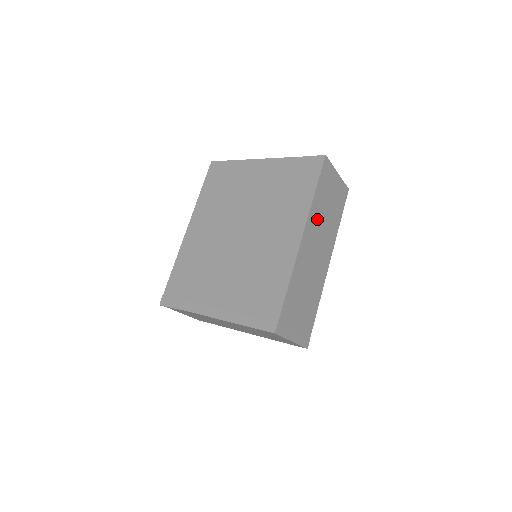
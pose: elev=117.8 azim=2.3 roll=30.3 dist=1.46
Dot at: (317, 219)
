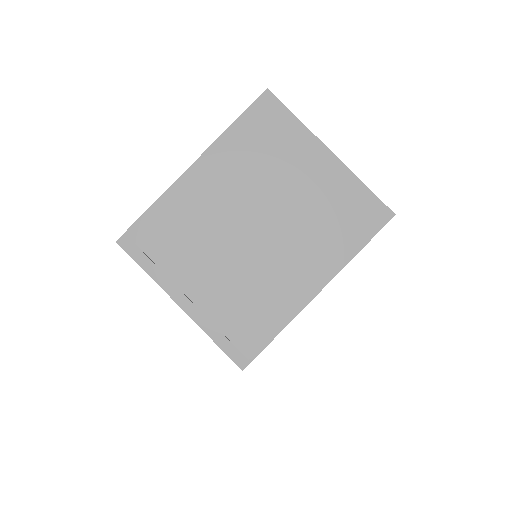
Dot at: occluded
